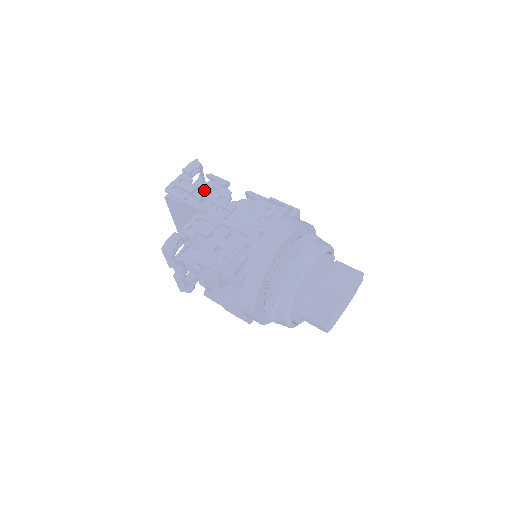
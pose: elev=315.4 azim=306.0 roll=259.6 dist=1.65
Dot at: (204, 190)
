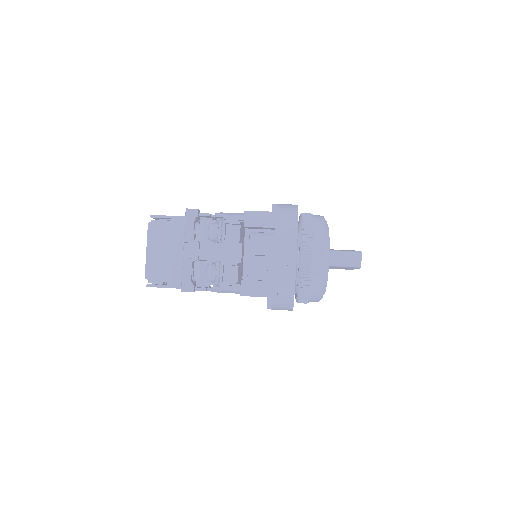
Dot at: occluded
